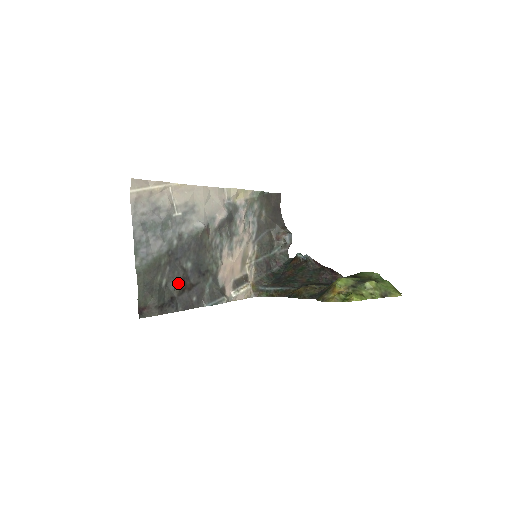
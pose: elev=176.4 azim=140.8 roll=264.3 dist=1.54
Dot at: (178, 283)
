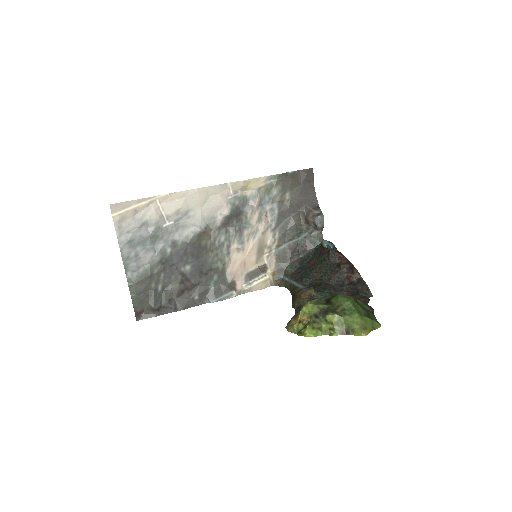
Dot at: (176, 286)
